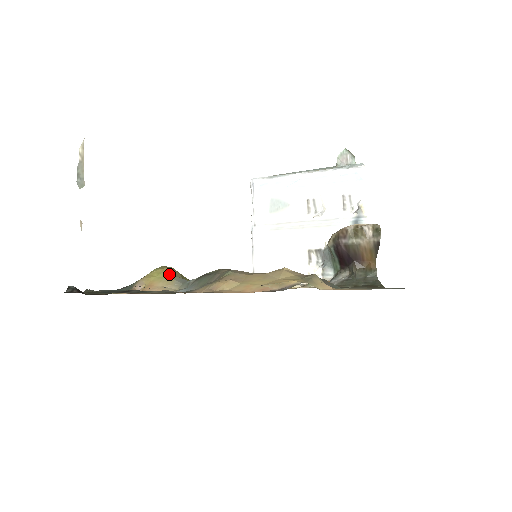
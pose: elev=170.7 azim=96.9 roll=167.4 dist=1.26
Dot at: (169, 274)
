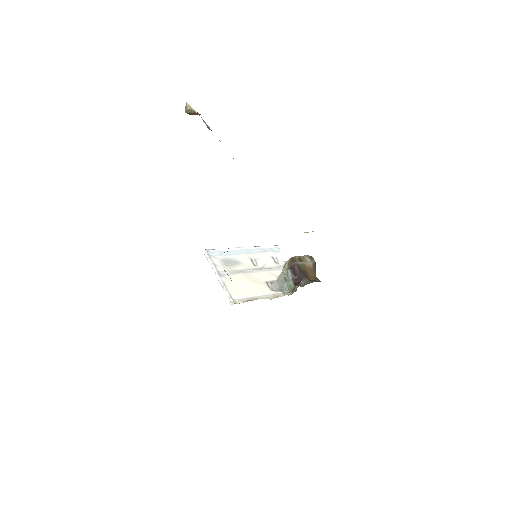
Dot at: occluded
